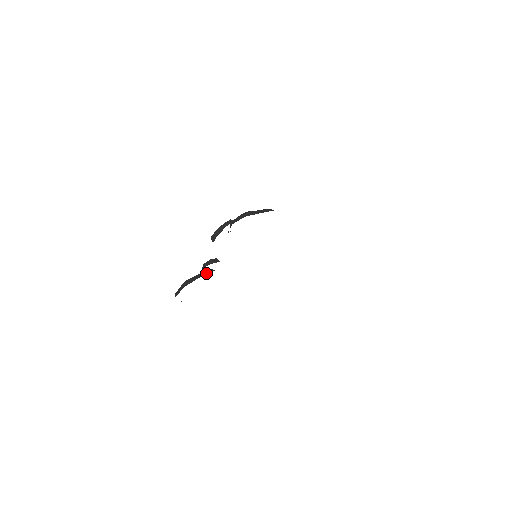
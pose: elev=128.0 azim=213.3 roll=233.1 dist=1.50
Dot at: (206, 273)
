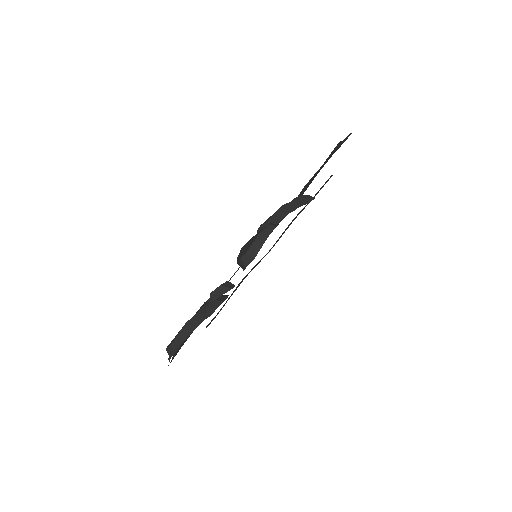
Dot at: (216, 308)
